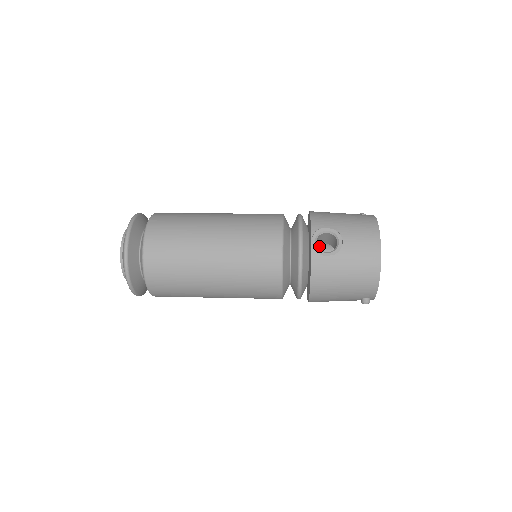
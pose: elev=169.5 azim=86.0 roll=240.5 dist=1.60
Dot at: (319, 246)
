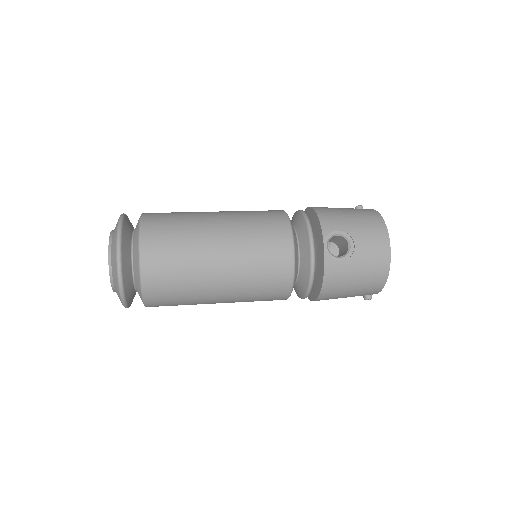
Dot at: occluded
